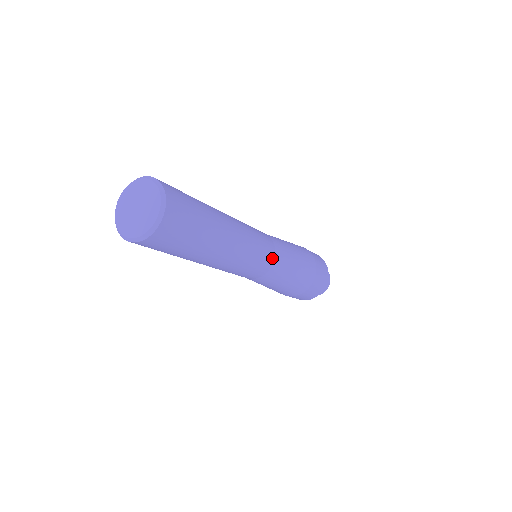
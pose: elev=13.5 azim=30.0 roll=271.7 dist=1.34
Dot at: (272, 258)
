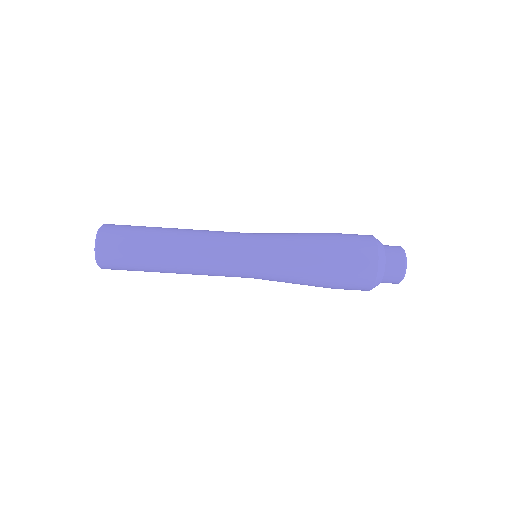
Dot at: occluded
